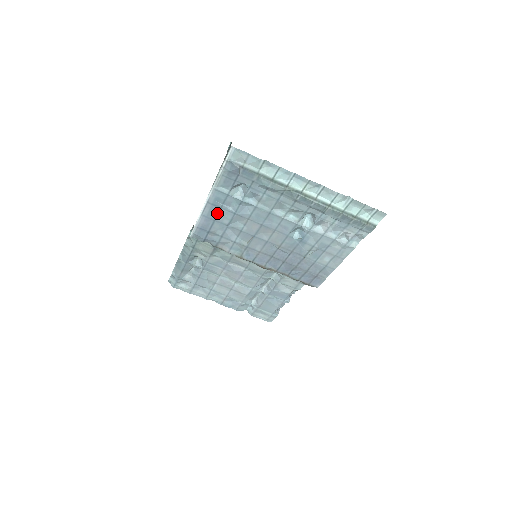
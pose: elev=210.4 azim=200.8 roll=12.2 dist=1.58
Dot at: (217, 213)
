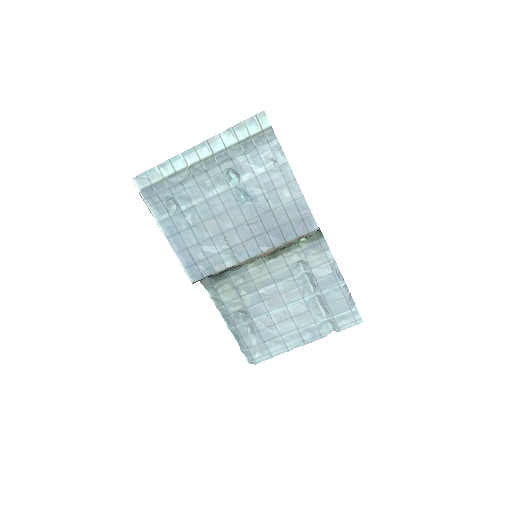
Dot at: (182, 240)
